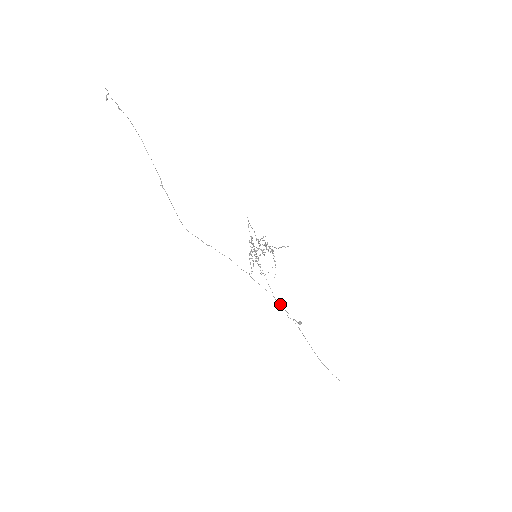
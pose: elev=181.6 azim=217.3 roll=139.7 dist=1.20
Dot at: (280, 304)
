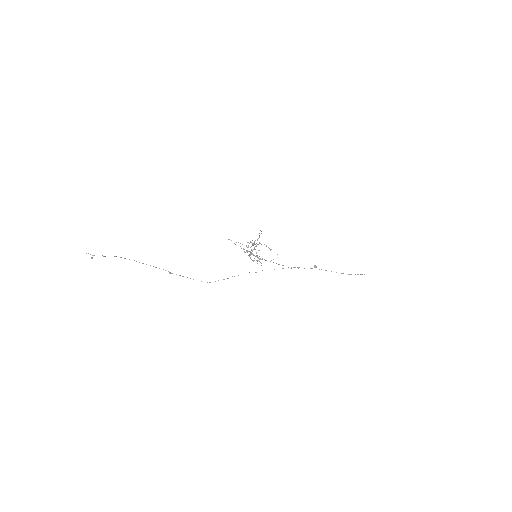
Dot at: occluded
